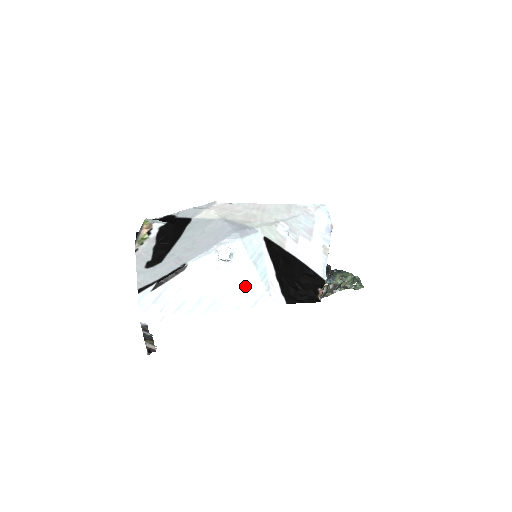
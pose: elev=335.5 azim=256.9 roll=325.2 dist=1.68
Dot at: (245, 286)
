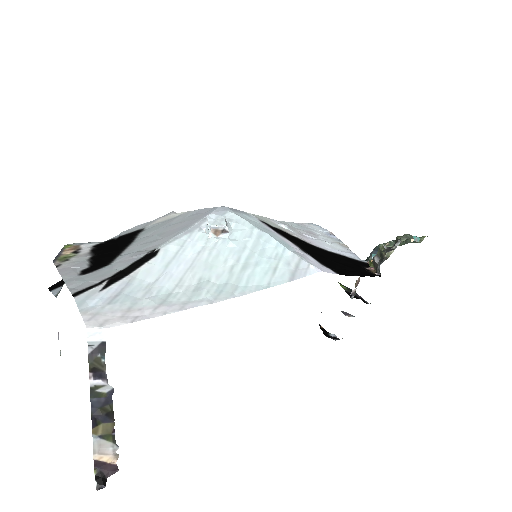
Dot at: (265, 258)
